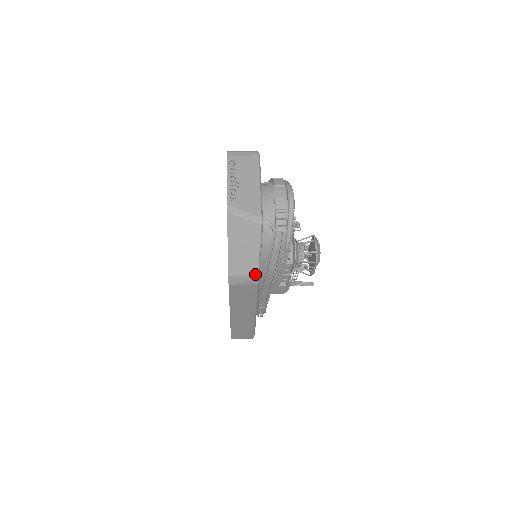
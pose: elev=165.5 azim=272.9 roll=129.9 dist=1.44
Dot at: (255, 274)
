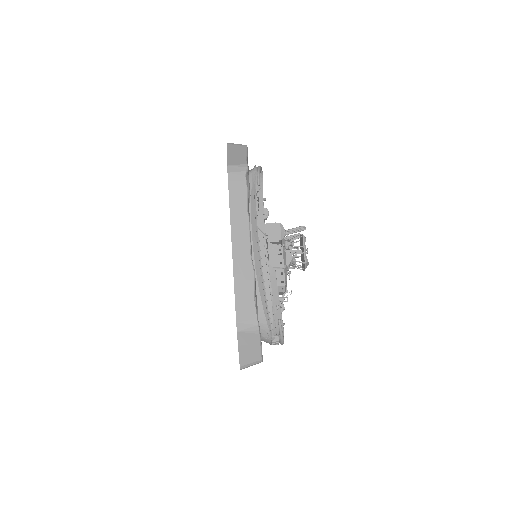
Dot at: occluded
